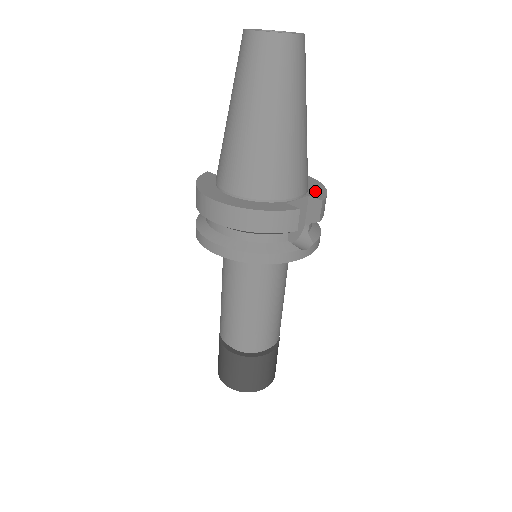
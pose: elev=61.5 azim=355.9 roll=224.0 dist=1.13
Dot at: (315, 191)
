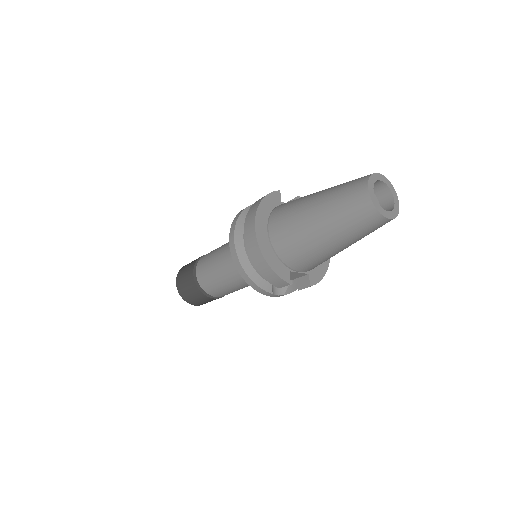
Dot at: (317, 272)
